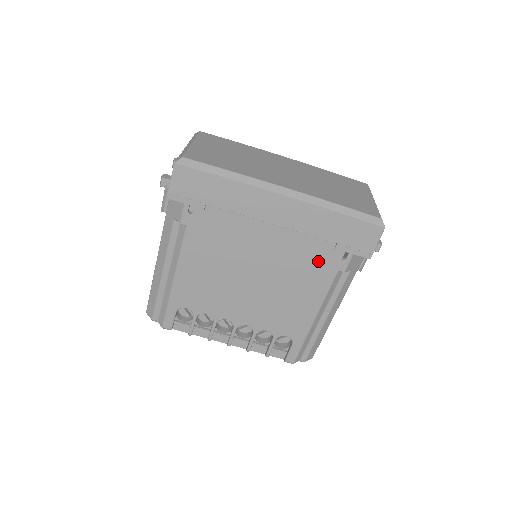
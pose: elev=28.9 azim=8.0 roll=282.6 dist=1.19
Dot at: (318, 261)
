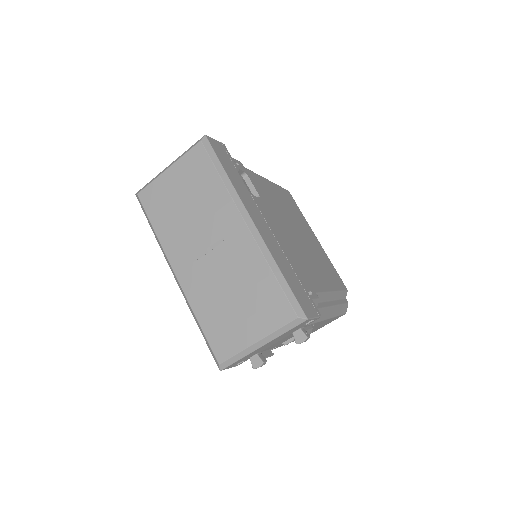
Dot at: occluded
